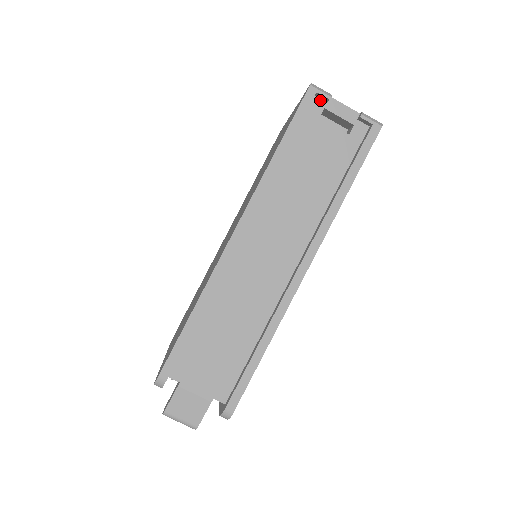
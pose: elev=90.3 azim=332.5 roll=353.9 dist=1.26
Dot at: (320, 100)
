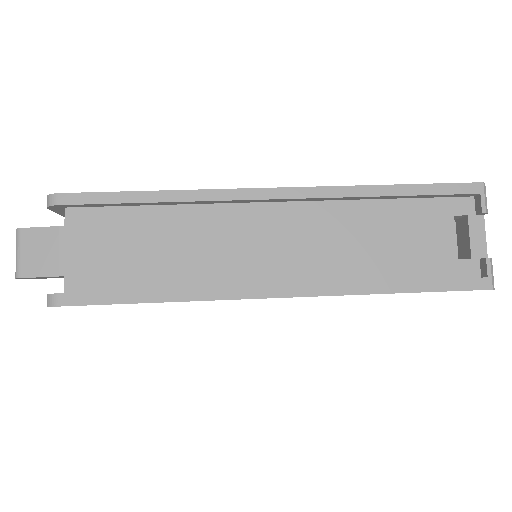
Dot at: (473, 205)
